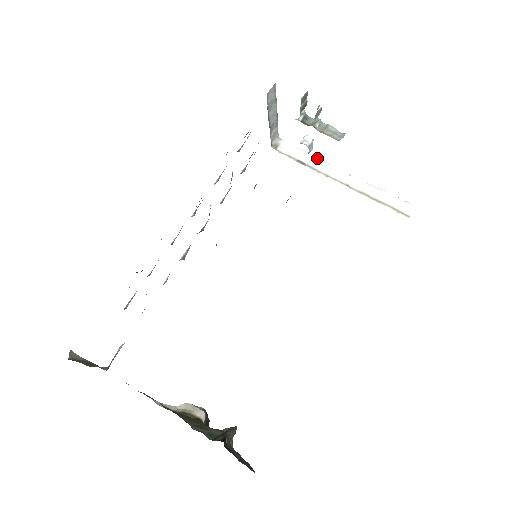
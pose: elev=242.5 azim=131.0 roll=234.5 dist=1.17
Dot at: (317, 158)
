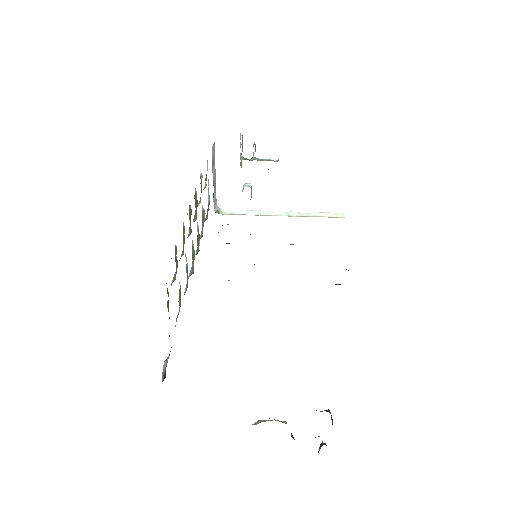
Dot at: (254, 211)
